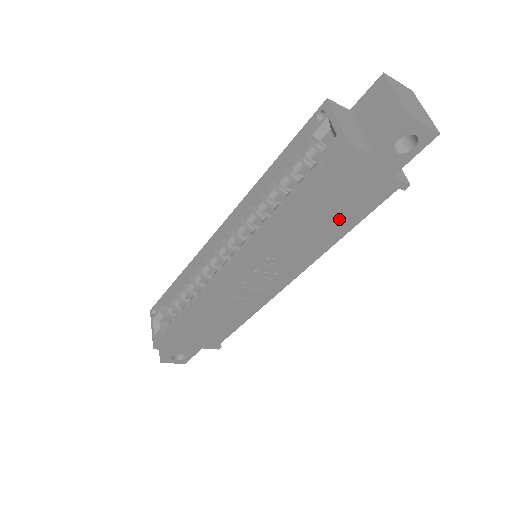
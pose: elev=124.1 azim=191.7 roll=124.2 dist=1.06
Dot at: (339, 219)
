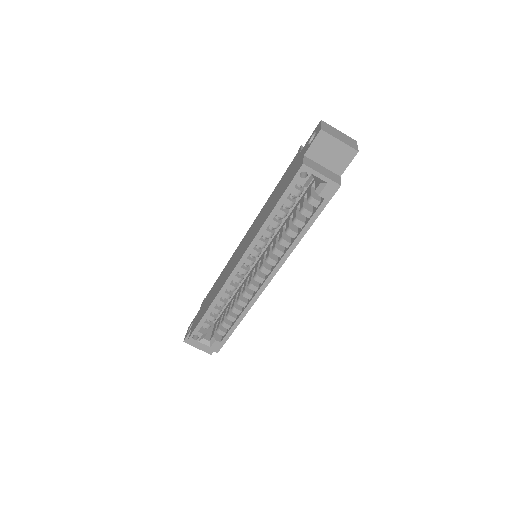
Dot at: occluded
